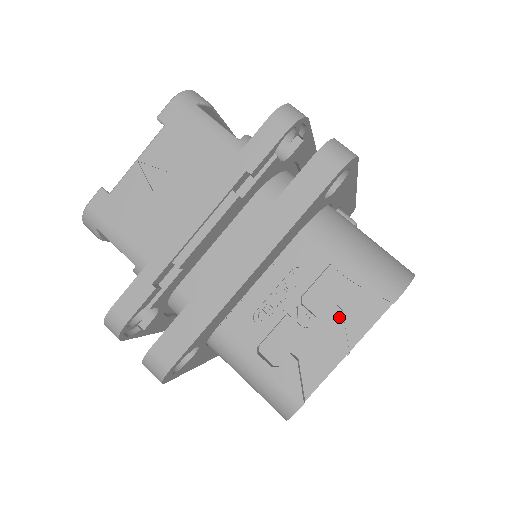
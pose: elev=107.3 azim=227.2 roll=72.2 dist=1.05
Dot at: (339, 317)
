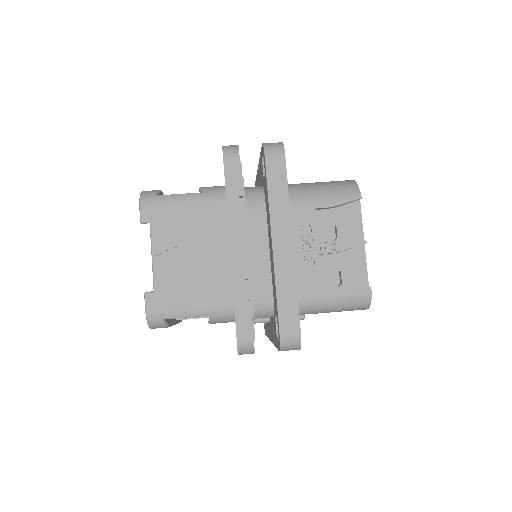
Dot at: (345, 229)
